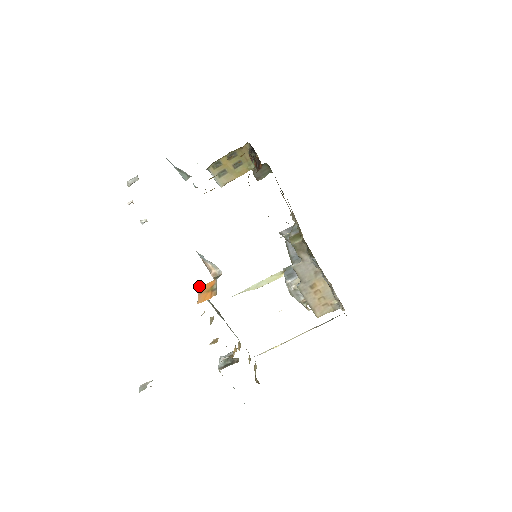
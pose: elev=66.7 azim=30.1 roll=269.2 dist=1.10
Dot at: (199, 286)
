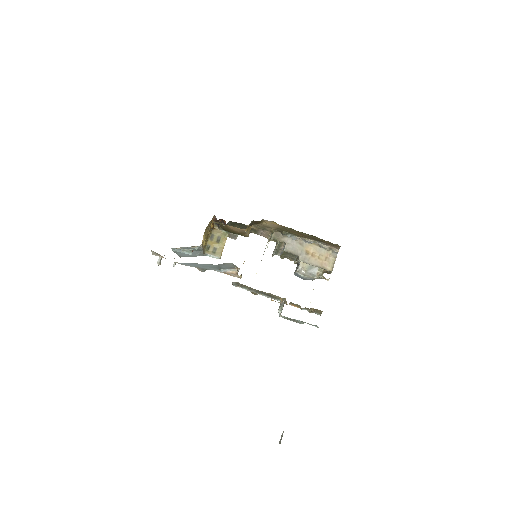
Dot at: (233, 285)
